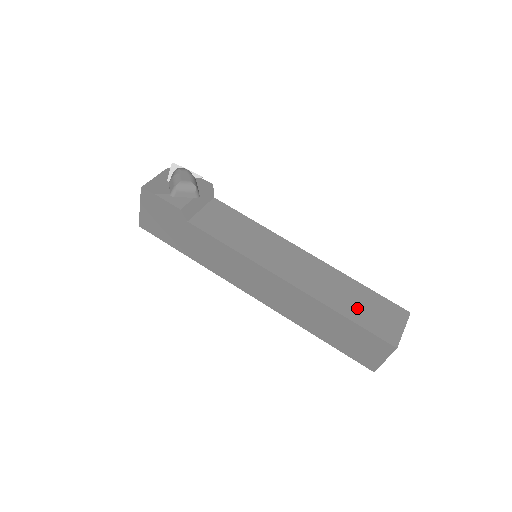
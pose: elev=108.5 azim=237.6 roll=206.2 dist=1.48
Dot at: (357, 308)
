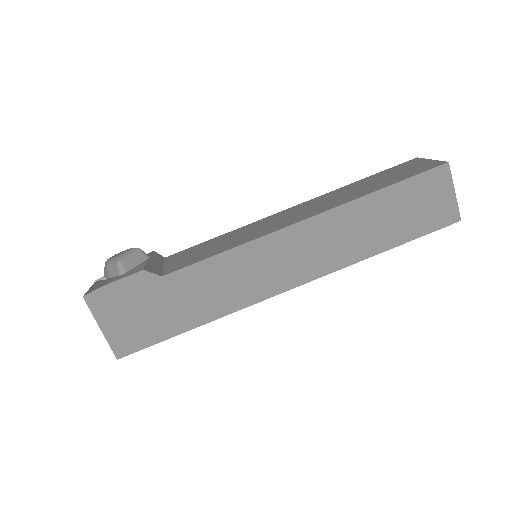
Dot at: (381, 182)
